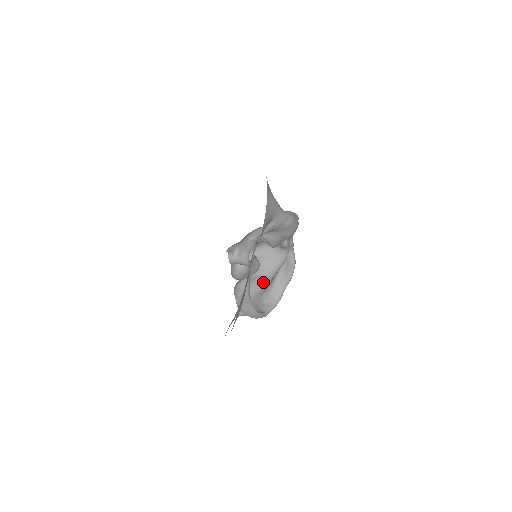
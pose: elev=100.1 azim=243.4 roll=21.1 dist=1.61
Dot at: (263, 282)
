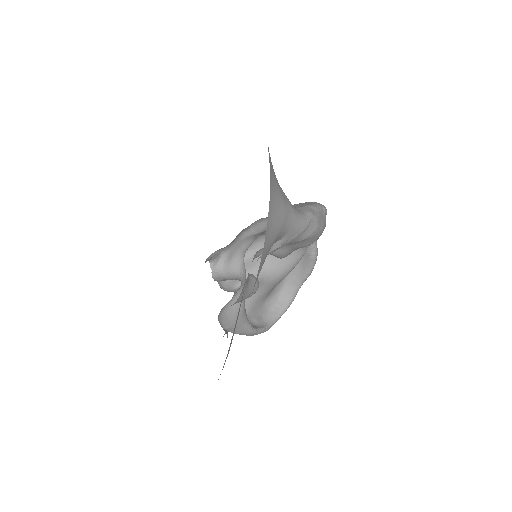
Dot at: (267, 286)
